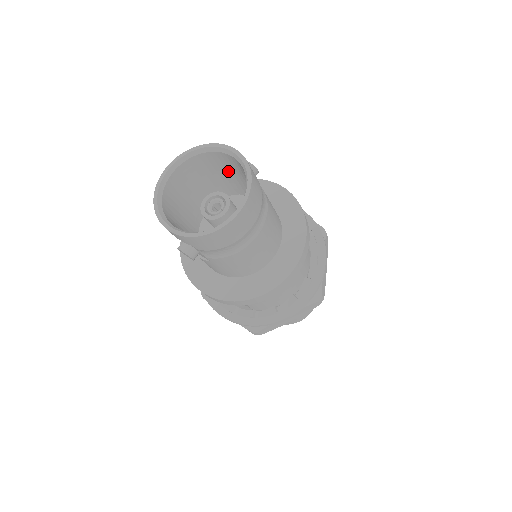
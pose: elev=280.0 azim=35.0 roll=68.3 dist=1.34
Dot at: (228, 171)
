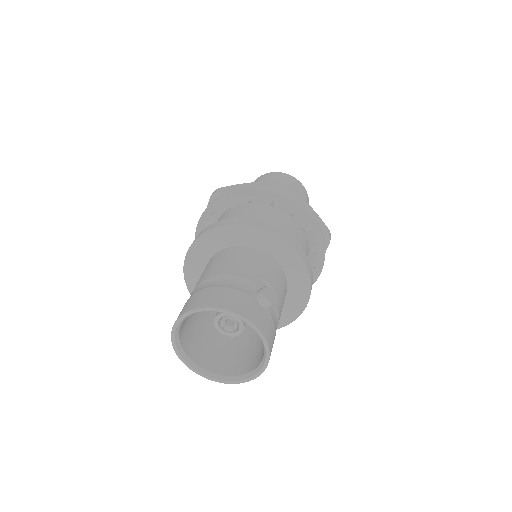
Dot at: occluded
